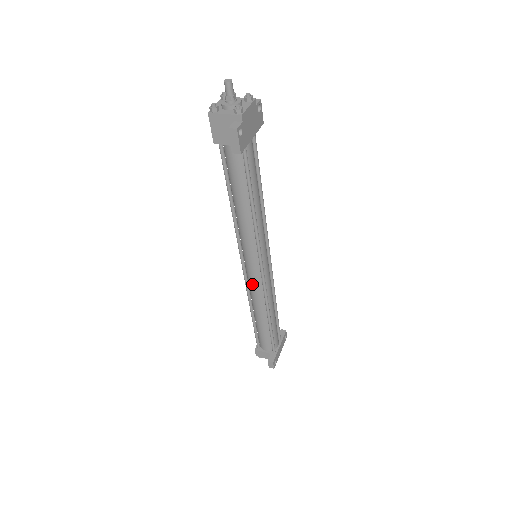
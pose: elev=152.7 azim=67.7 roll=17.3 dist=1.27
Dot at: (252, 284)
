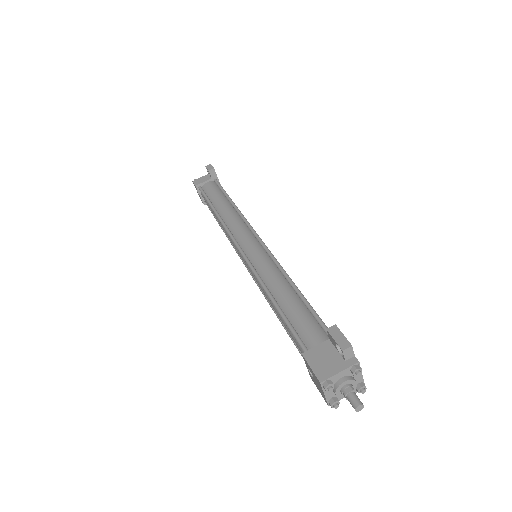
Dot at: occluded
